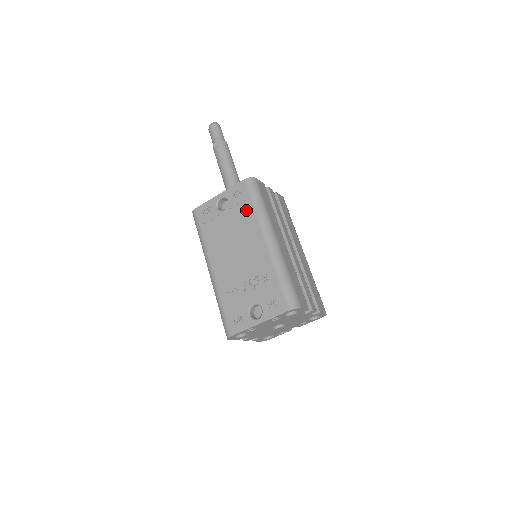
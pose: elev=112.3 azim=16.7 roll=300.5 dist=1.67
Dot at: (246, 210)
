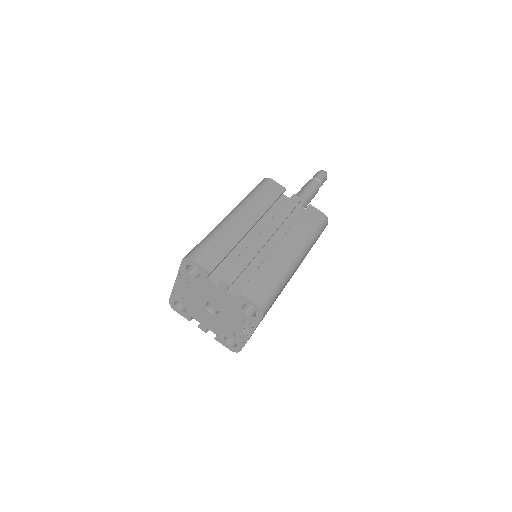
Dot at: occluded
